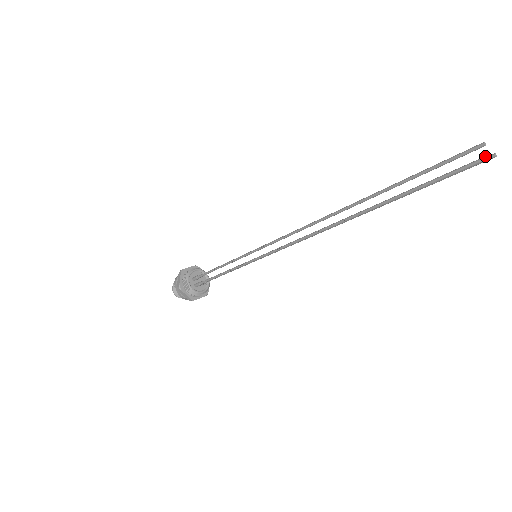
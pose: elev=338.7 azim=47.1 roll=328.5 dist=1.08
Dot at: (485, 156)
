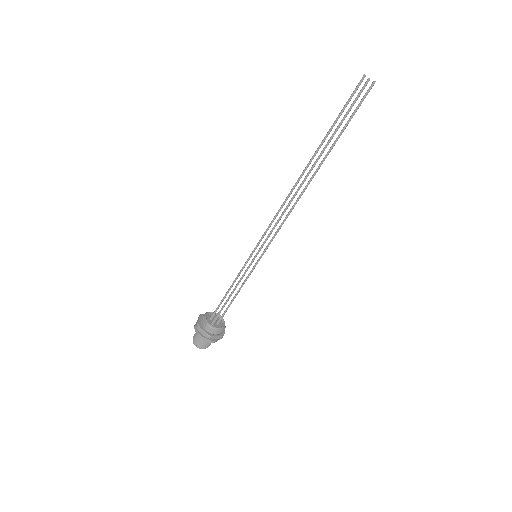
Dot at: (367, 79)
